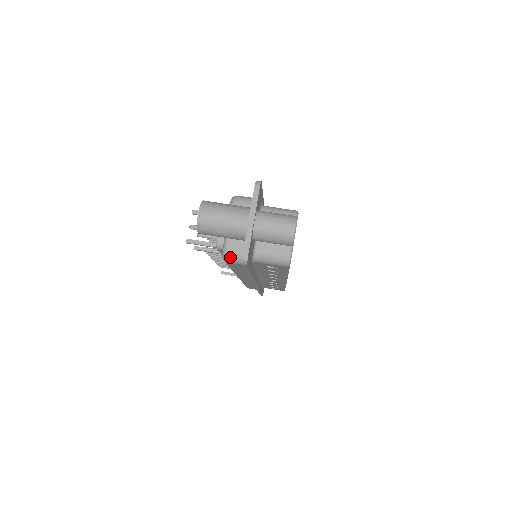
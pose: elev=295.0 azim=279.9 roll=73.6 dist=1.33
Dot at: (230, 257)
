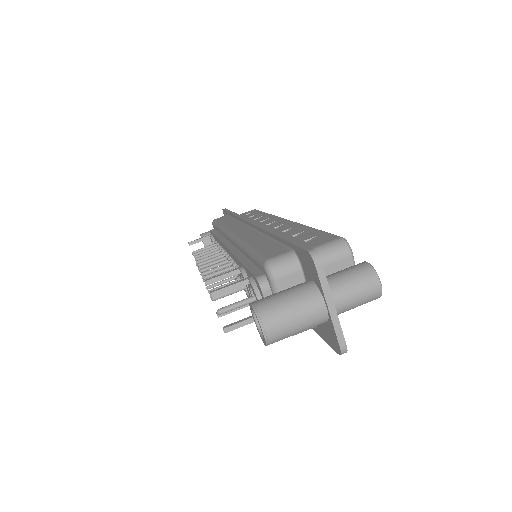
Dot at: (297, 333)
